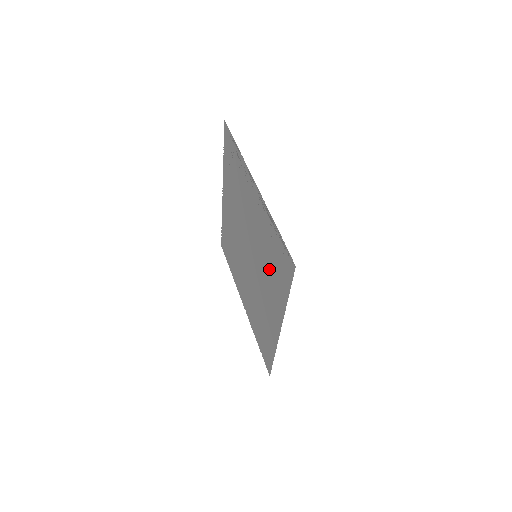
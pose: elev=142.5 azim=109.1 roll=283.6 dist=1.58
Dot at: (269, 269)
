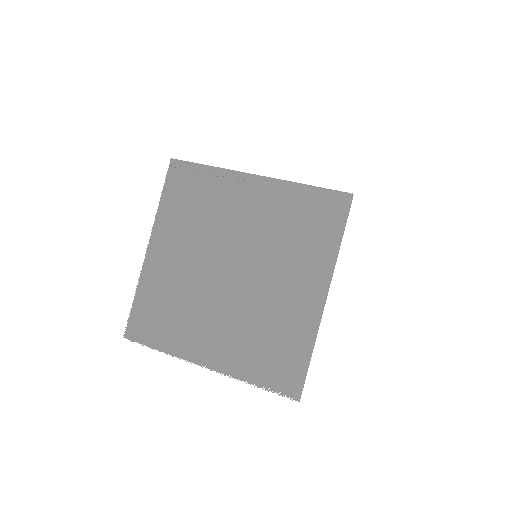
Dot at: (294, 243)
